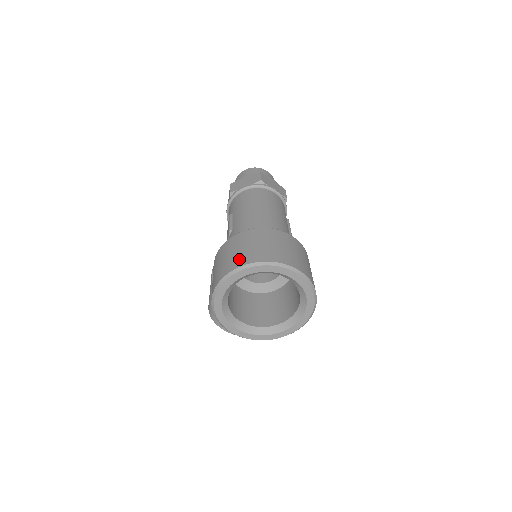
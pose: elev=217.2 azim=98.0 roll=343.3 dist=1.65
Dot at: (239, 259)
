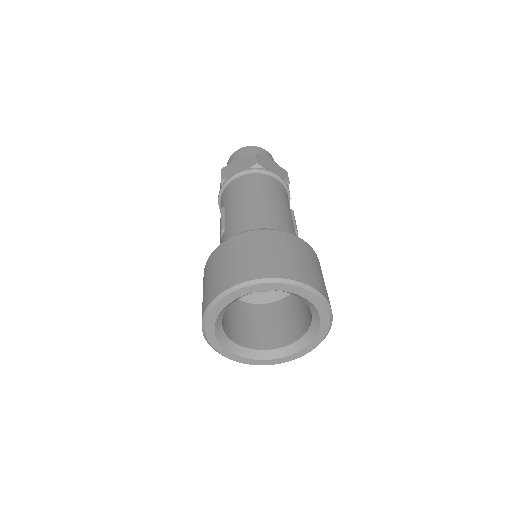
Dot at: (232, 275)
